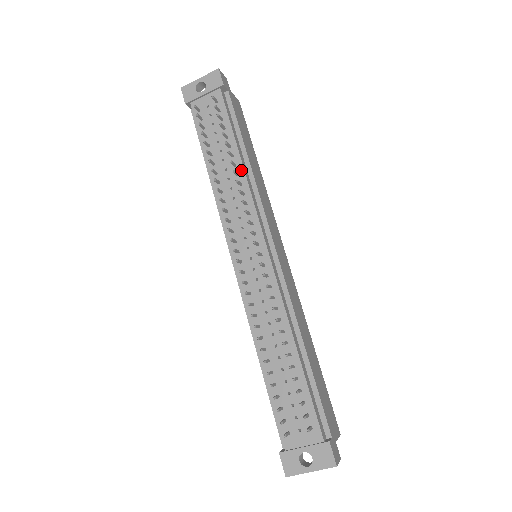
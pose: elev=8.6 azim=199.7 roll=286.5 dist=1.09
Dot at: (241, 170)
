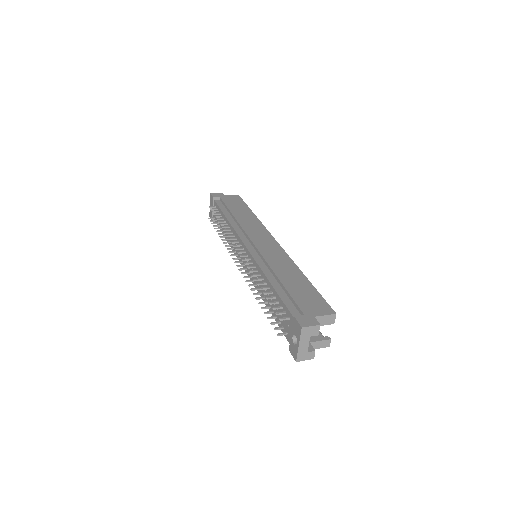
Dot at: (229, 224)
